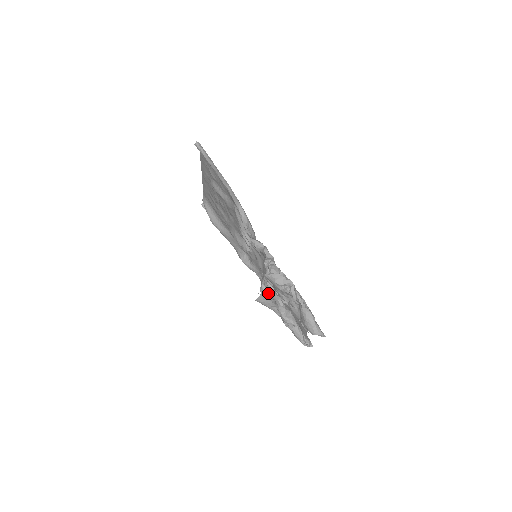
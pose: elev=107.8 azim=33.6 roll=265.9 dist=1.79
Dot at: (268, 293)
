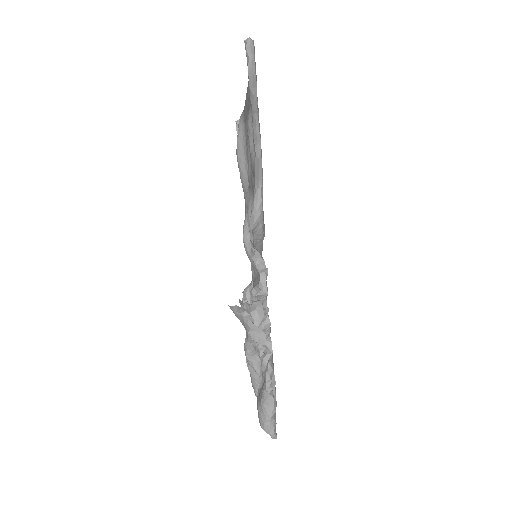
Dot at: occluded
